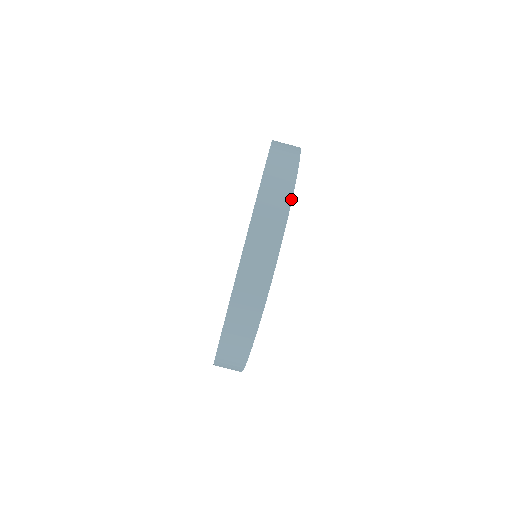
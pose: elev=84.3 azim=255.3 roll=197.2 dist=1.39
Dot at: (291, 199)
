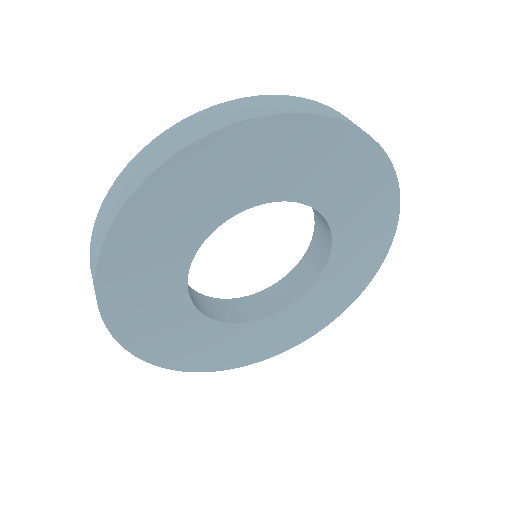
Dot at: (395, 231)
